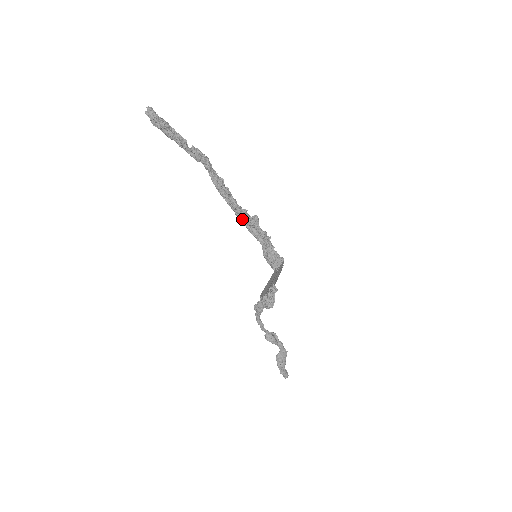
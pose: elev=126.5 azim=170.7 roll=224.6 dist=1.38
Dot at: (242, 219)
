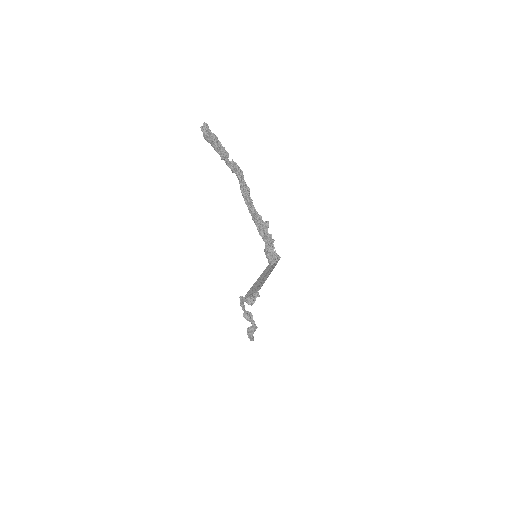
Dot at: (256, 222)
